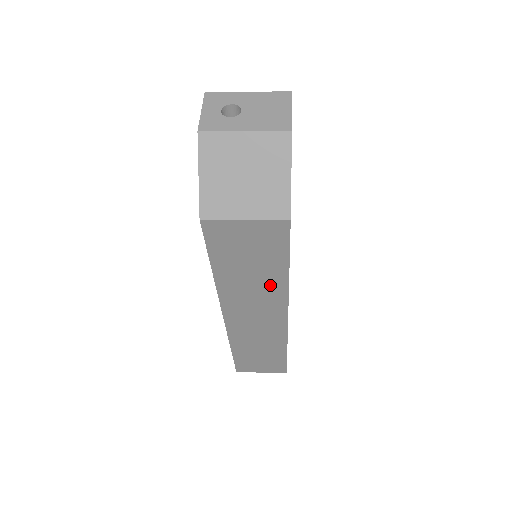
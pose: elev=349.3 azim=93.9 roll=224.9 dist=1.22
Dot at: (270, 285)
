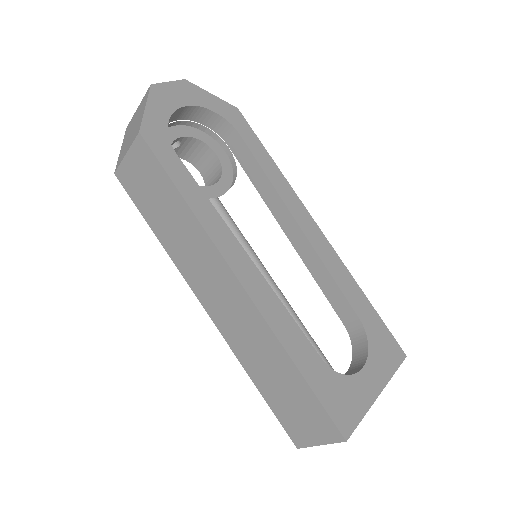
Dot at: (189, 229)
